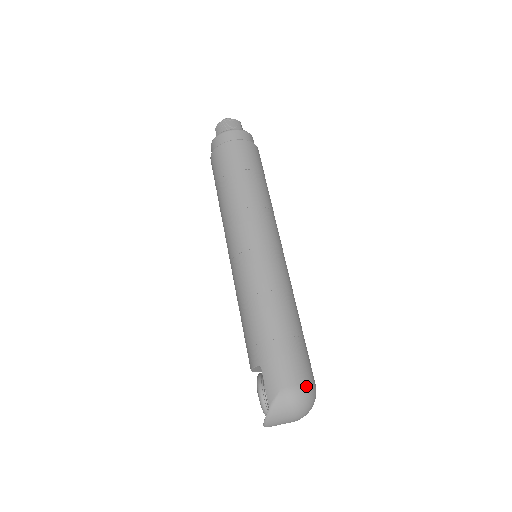
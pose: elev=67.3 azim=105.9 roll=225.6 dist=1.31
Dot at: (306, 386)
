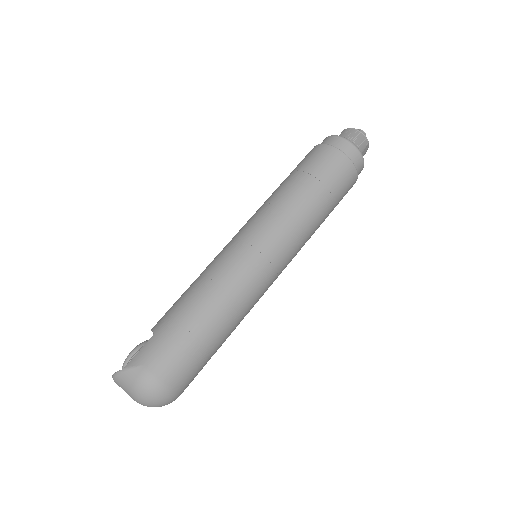
Dot at: (165, 386)
